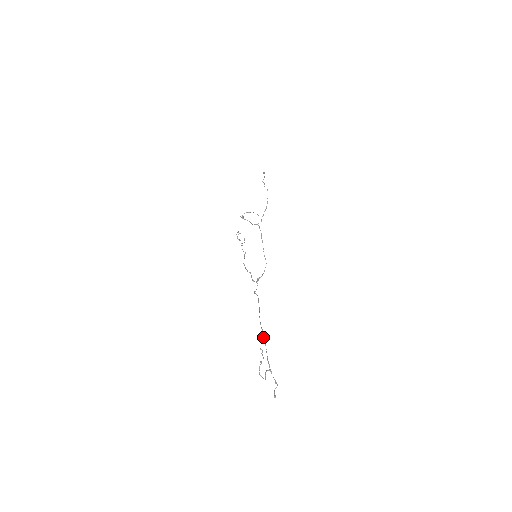
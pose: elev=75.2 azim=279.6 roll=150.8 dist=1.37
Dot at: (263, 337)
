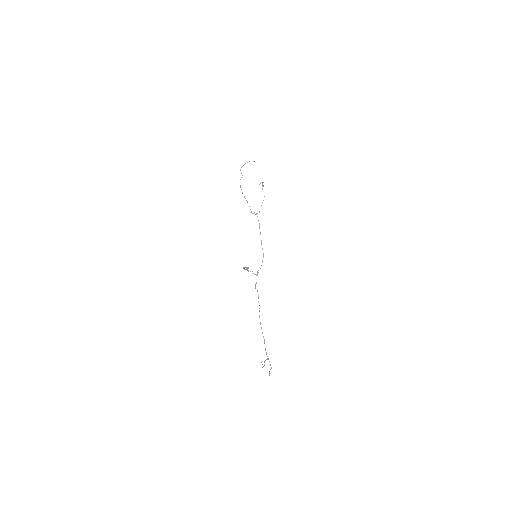
Dot at: occluded
